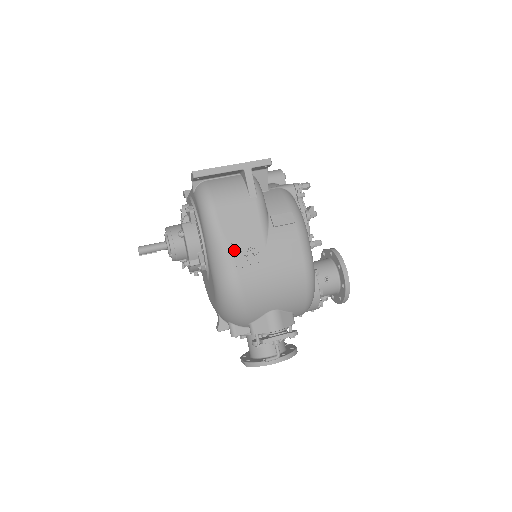
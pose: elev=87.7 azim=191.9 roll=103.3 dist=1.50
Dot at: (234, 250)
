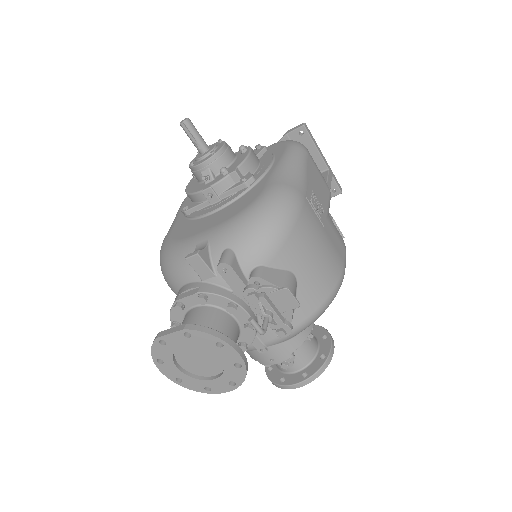
Dot at: (309, 185)
